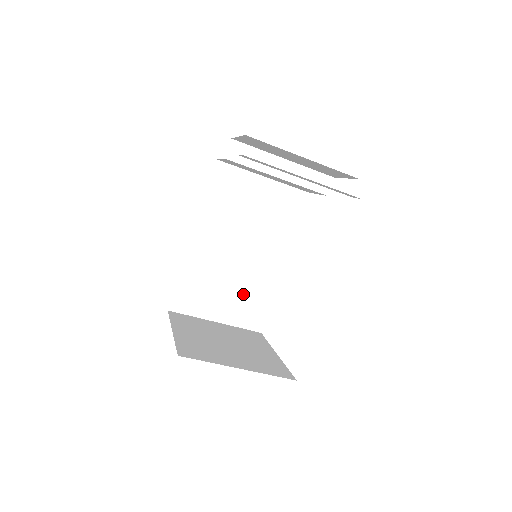
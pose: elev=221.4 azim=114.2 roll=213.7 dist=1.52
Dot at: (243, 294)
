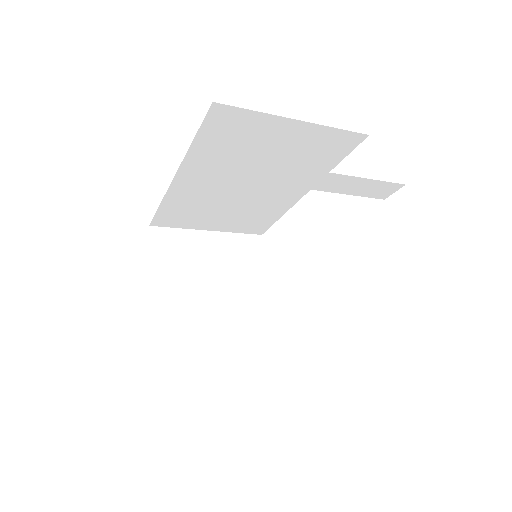
Dot at: (244, 214)
